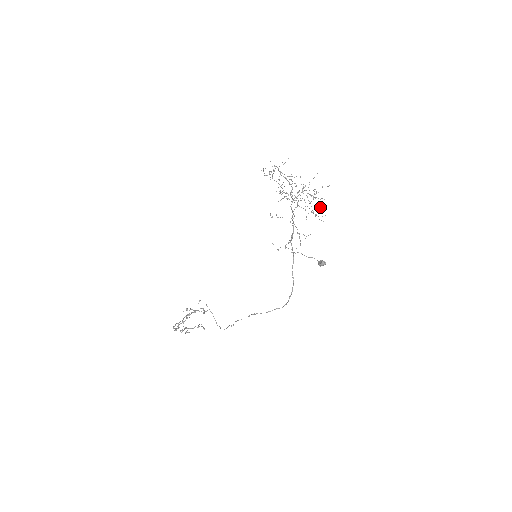
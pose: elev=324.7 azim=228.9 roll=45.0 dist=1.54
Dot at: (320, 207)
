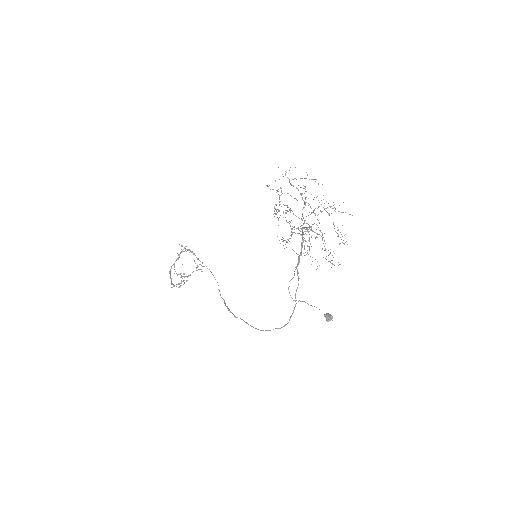
Dot at: (338, 230)
